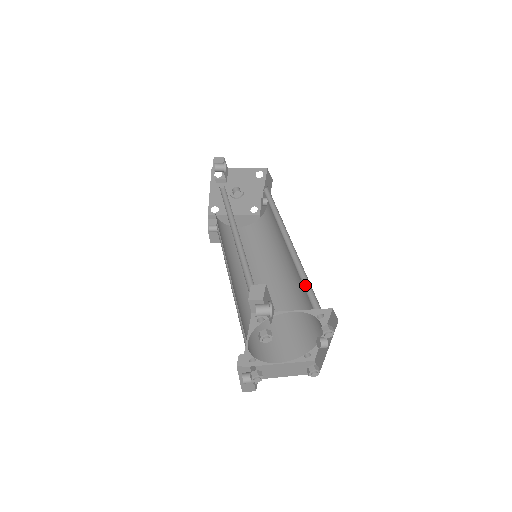
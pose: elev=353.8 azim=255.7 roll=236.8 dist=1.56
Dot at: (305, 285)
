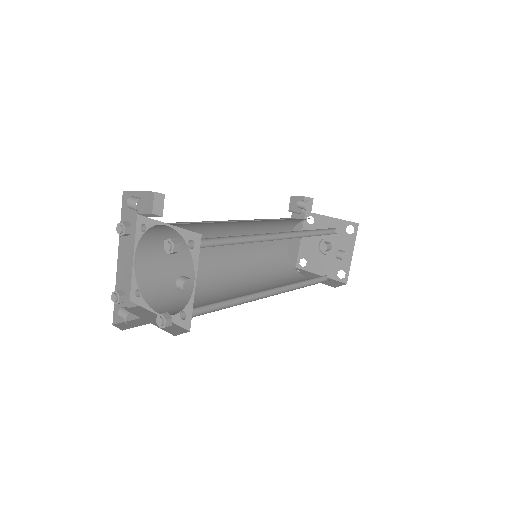
Dot at: (231, 244)
